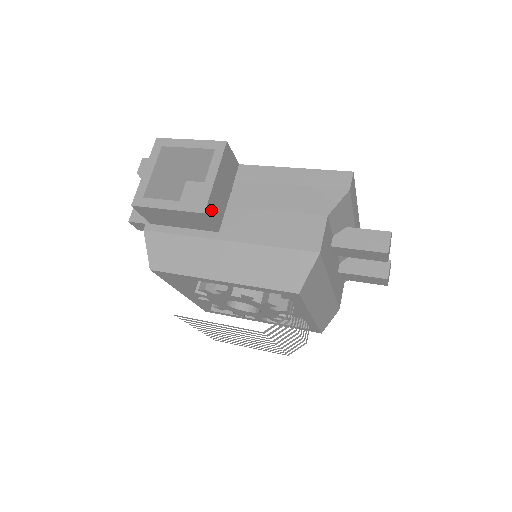
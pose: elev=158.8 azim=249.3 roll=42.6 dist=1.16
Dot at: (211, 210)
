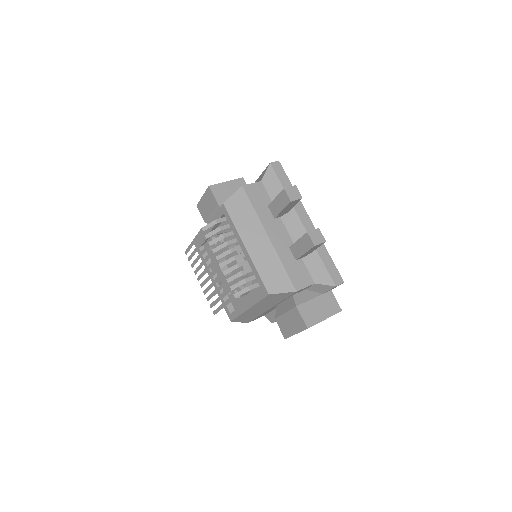
Dot at: (215, 190)
